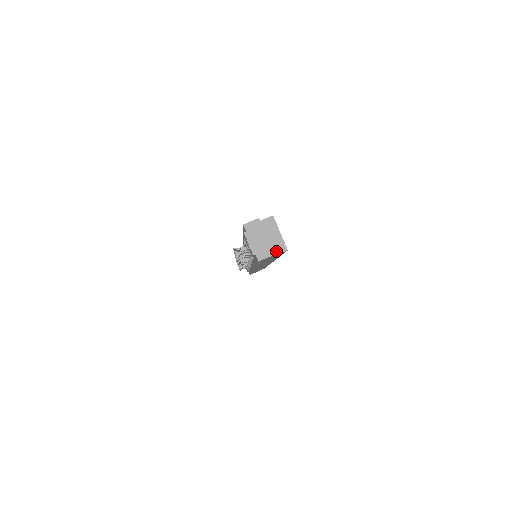
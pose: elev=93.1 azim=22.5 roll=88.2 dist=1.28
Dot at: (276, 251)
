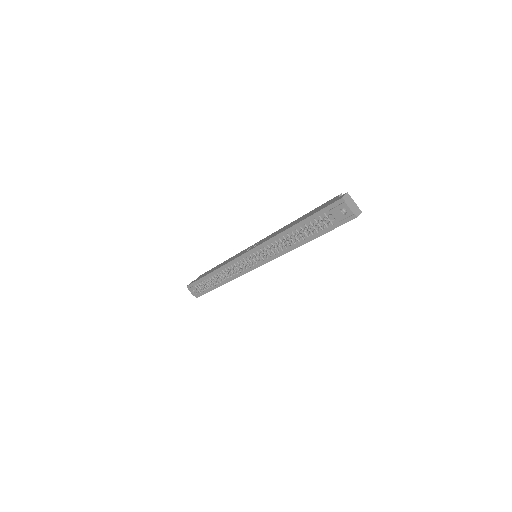
Dot at: occluded
